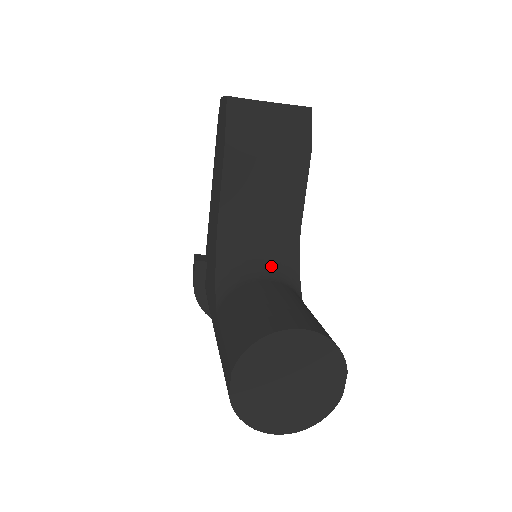
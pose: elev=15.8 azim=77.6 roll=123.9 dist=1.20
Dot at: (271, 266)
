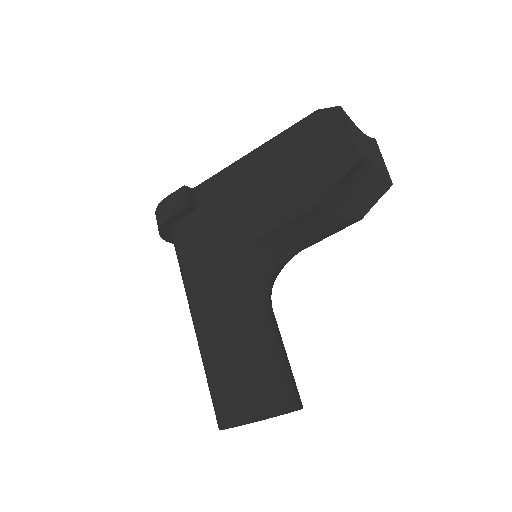
Dot at: (268, 284)
